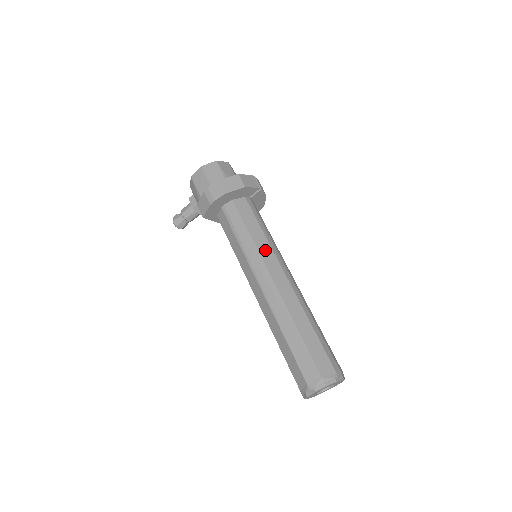
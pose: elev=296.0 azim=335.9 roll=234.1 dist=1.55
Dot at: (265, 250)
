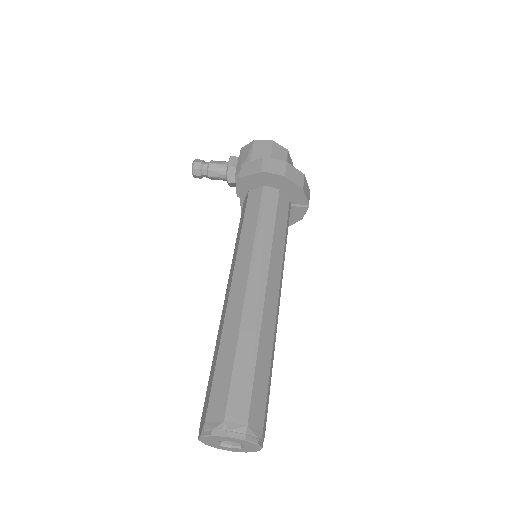
Dot at: (277, 256)
